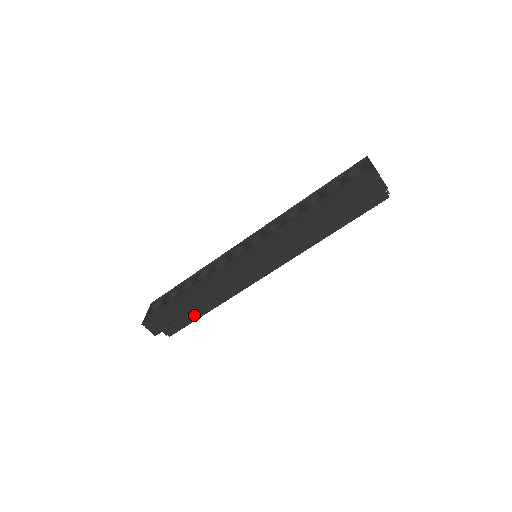
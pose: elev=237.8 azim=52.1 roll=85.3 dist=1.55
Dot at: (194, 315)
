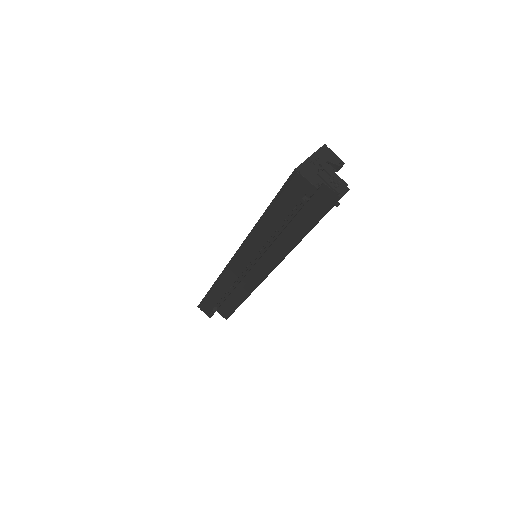
Dot at: (233, 304)
